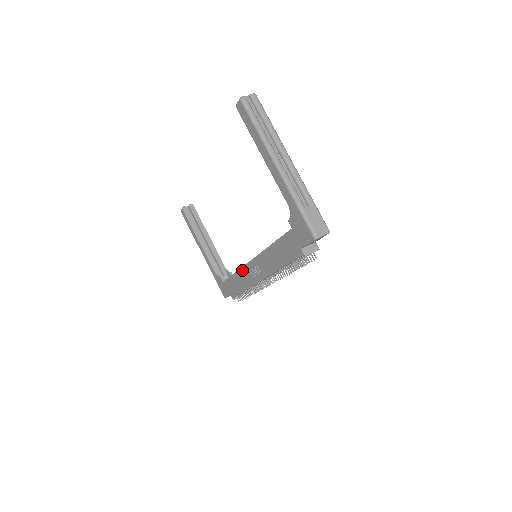
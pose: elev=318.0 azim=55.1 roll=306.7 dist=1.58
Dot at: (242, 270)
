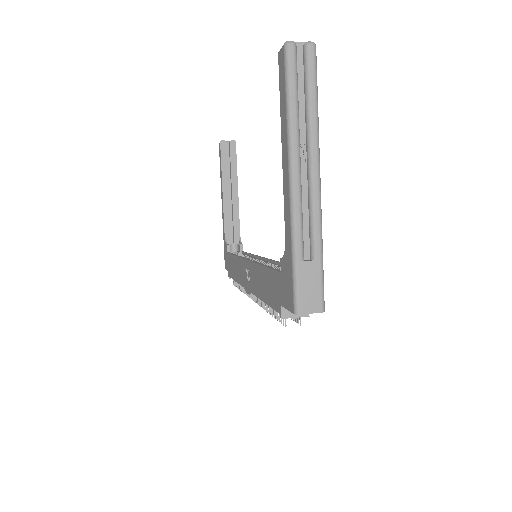
Dot at: (239, 260)
